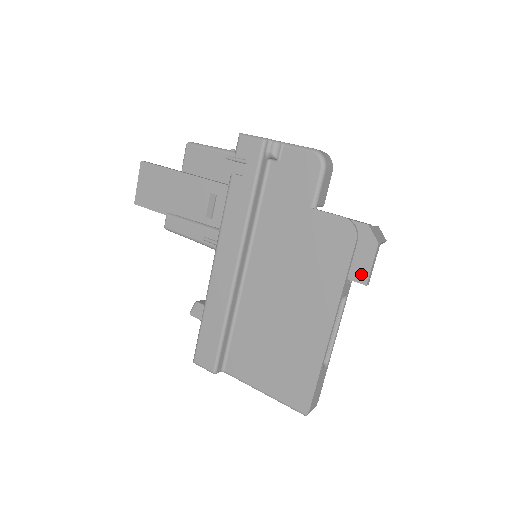
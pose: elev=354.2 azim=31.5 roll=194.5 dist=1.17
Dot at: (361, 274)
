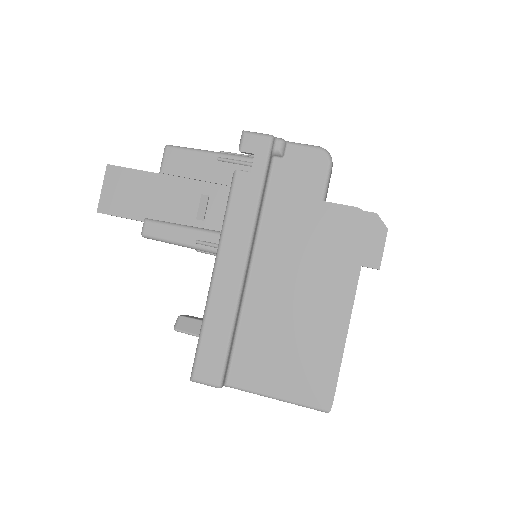
Dot at: (374, 259)
